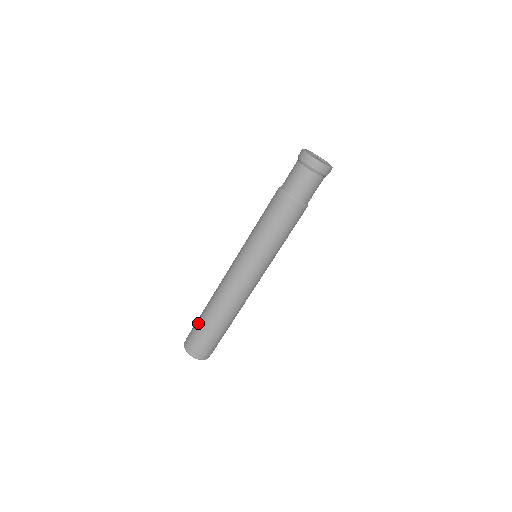
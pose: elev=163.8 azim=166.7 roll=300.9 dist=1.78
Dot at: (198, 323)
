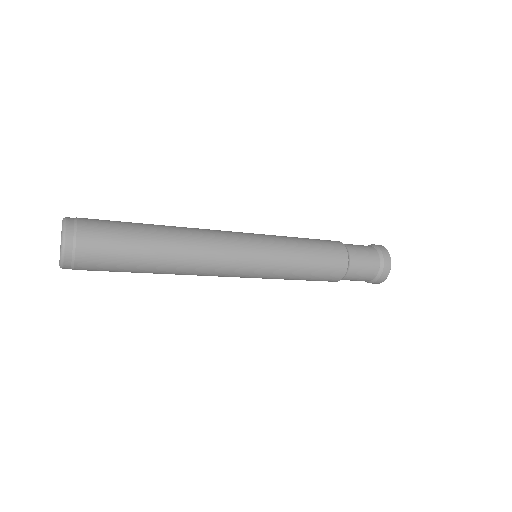
Dot at: occluded
